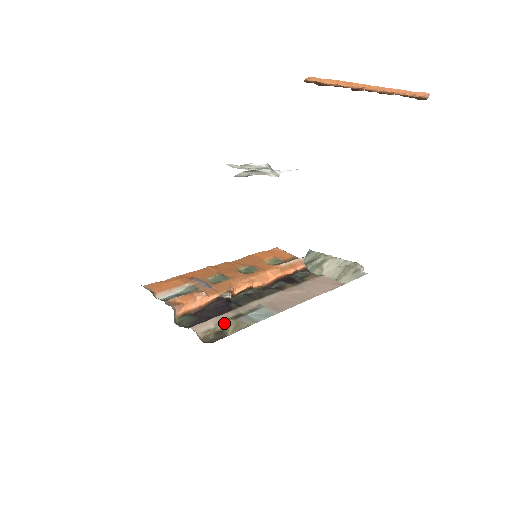
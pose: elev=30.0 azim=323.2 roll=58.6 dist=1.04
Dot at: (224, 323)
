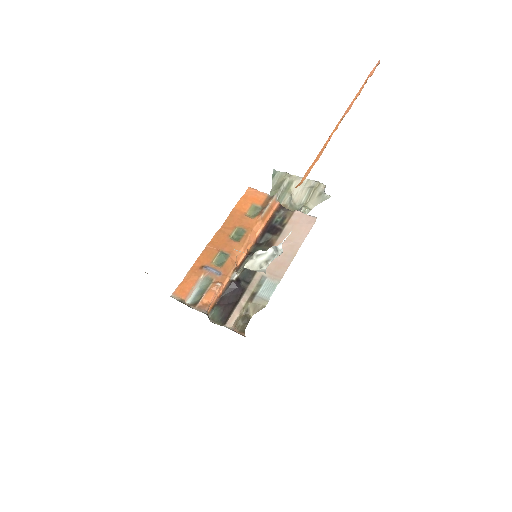
Dot at: (245, 308)
